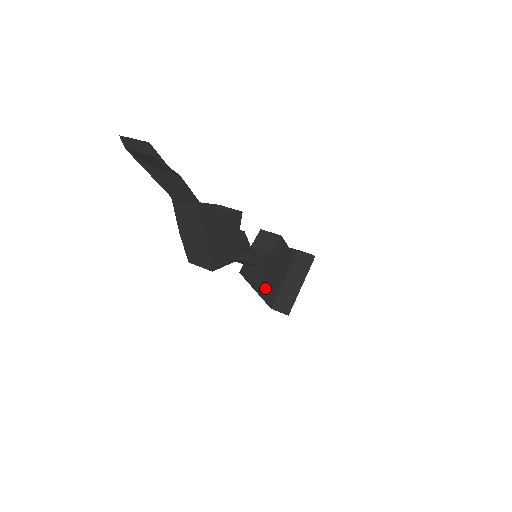
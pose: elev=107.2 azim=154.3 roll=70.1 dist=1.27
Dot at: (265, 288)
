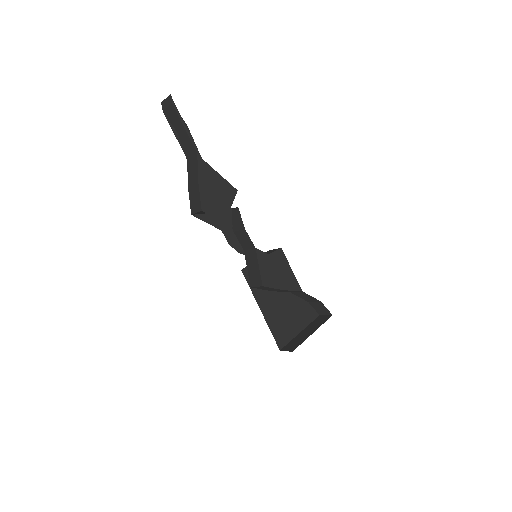
Dot at: (272, 317)
